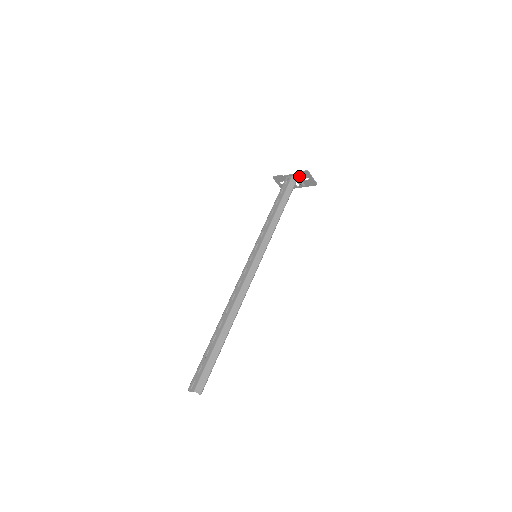
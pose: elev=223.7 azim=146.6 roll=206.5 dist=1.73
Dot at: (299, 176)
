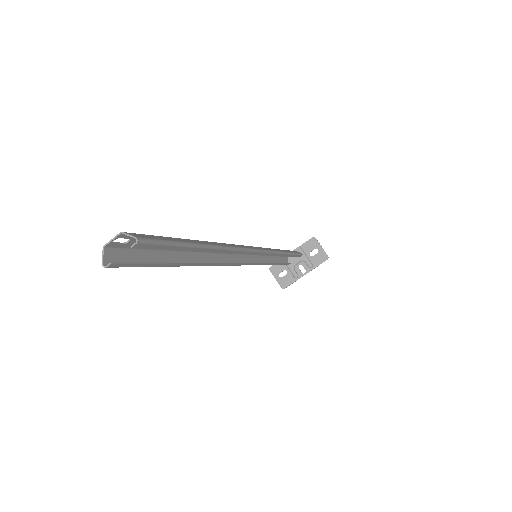
Dot at: (304, 251)
